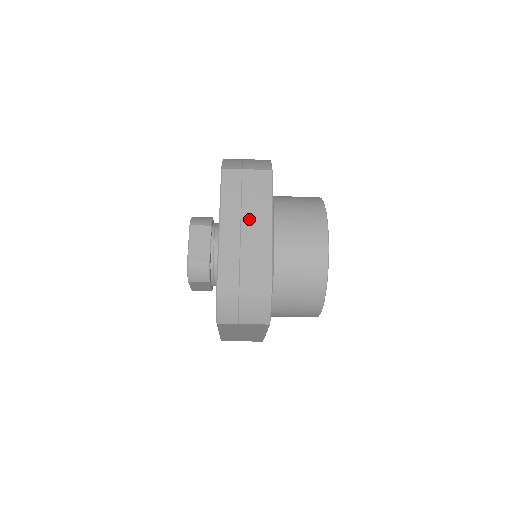
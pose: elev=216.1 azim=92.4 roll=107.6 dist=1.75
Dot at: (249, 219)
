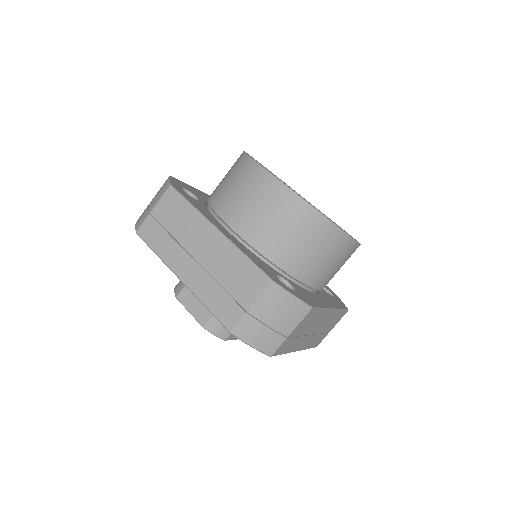
Dot at: (195, 246)
